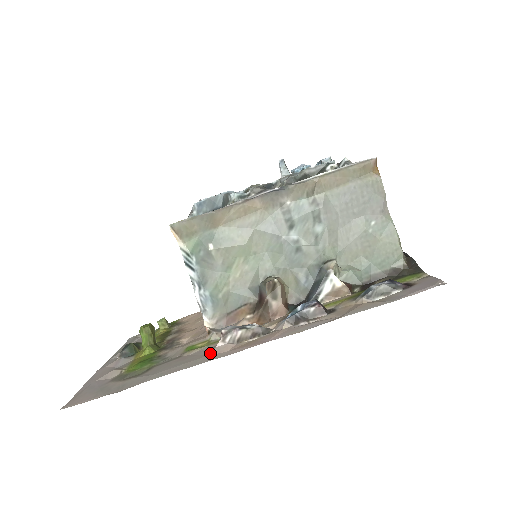
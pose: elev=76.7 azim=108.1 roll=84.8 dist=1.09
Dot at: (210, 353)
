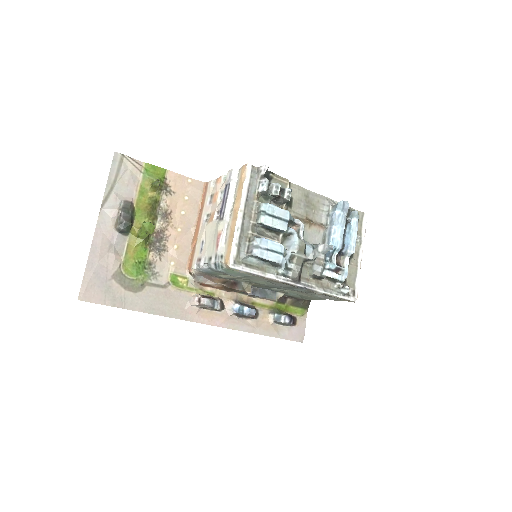
Dot at: (186, 309)
